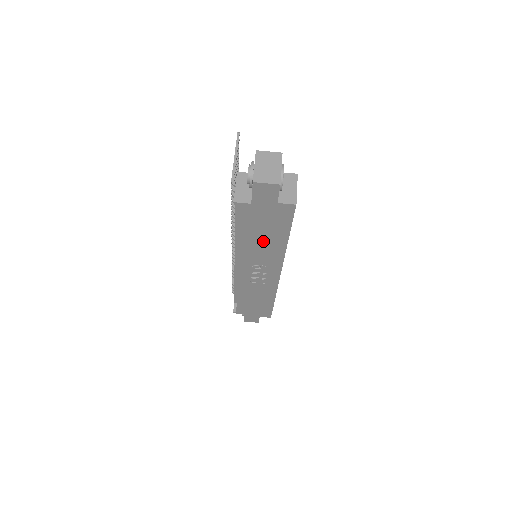
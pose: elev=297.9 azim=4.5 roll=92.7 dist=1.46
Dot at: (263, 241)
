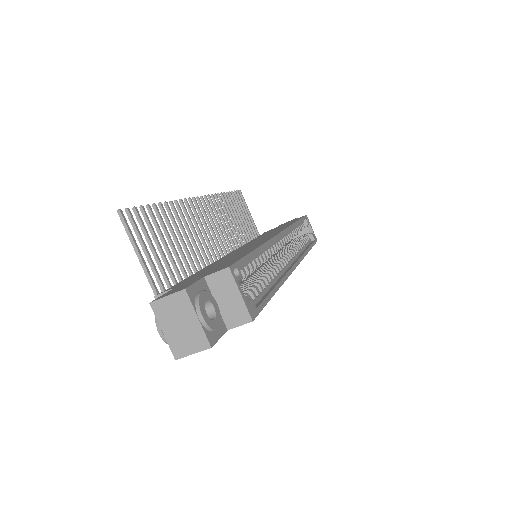
Dot at: occluded
